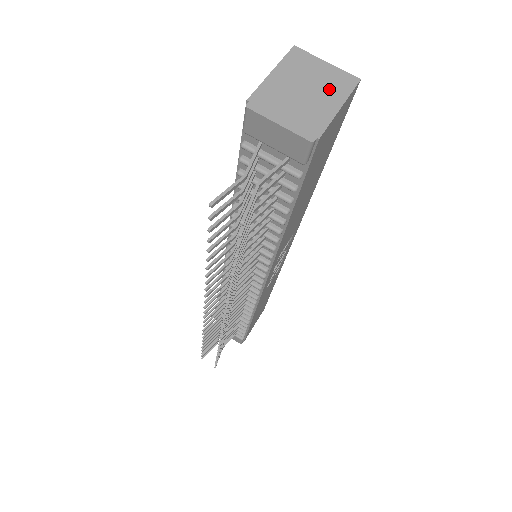
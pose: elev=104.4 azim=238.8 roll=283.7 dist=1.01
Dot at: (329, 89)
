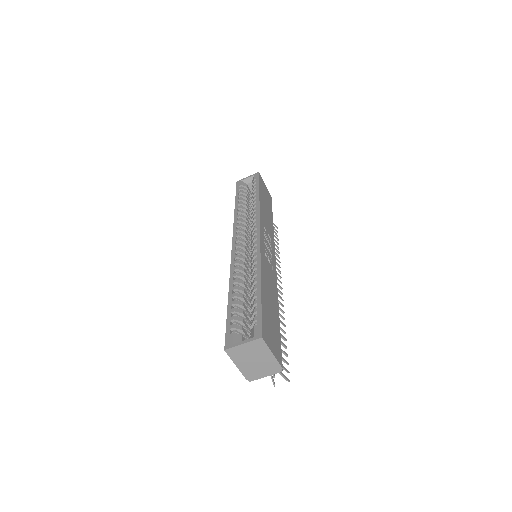
Dot at: (260, 352)
